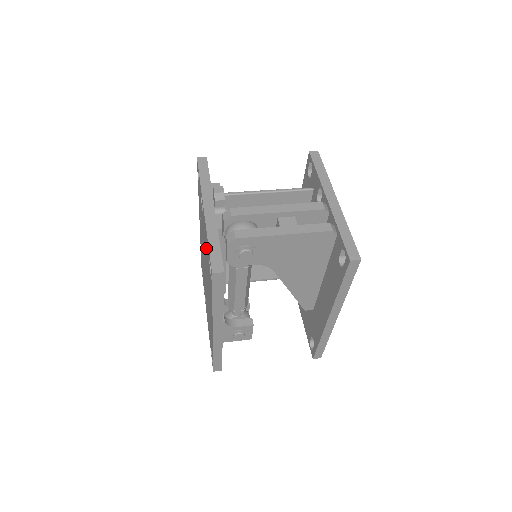
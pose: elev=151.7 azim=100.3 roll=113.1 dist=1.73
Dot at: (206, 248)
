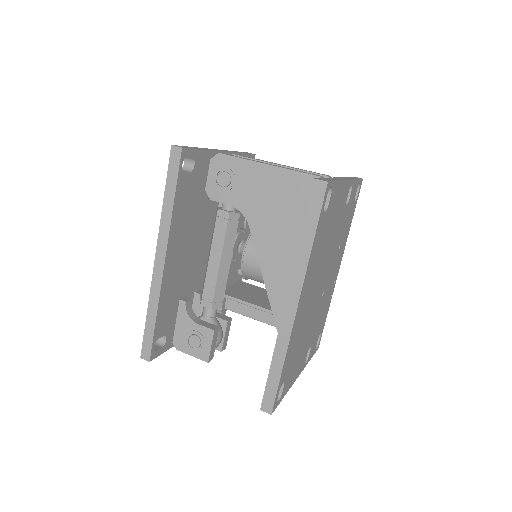
Dot at: occluded
